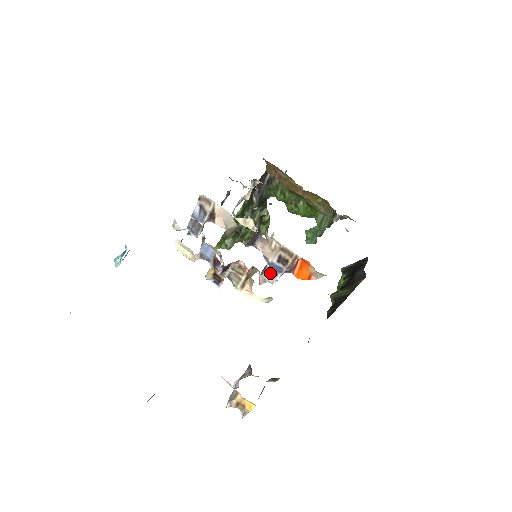
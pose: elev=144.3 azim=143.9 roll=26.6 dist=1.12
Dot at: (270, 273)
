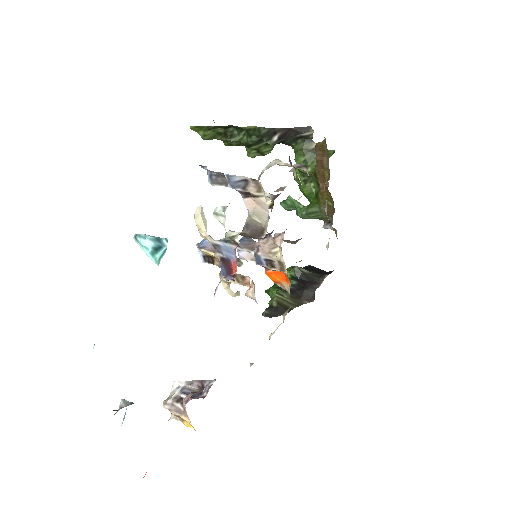
Dot at: occluded
